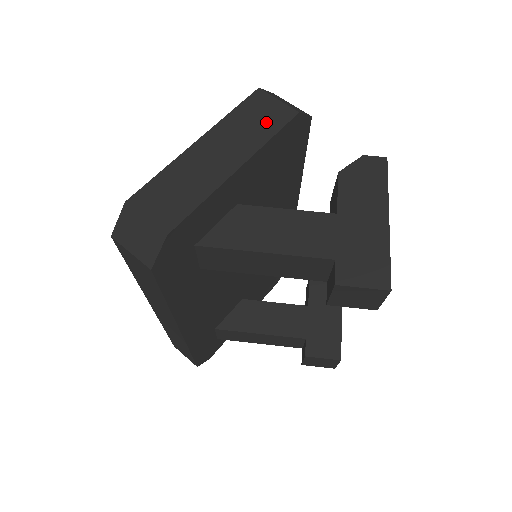
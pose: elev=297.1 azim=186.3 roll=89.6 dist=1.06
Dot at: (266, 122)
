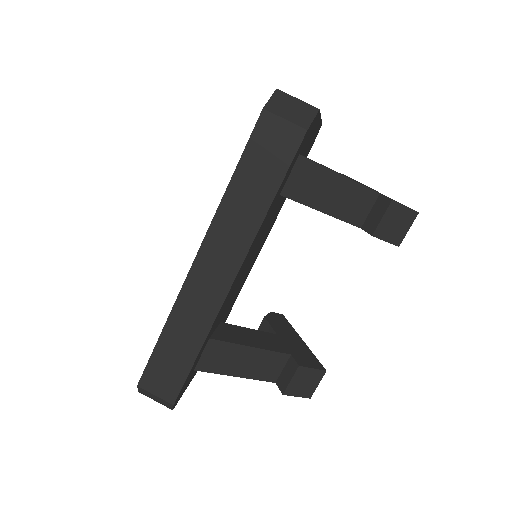
Dot at: occluded
